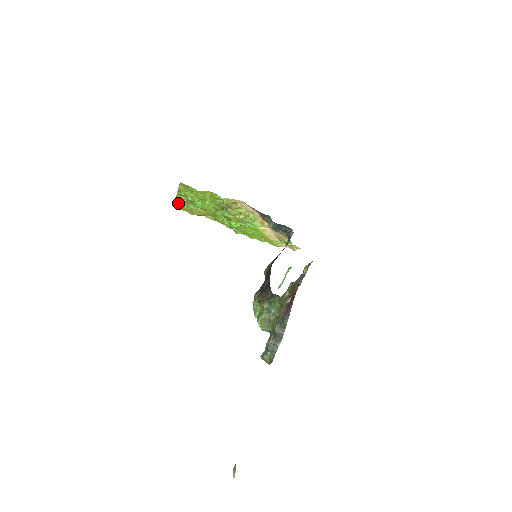
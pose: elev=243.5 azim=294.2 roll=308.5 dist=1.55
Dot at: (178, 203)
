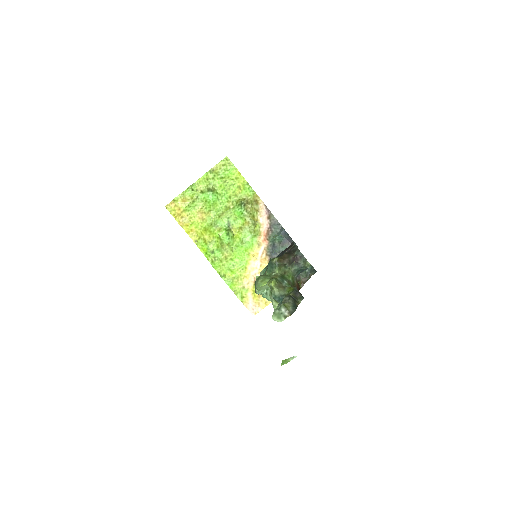
Dot at: (189, 192)
